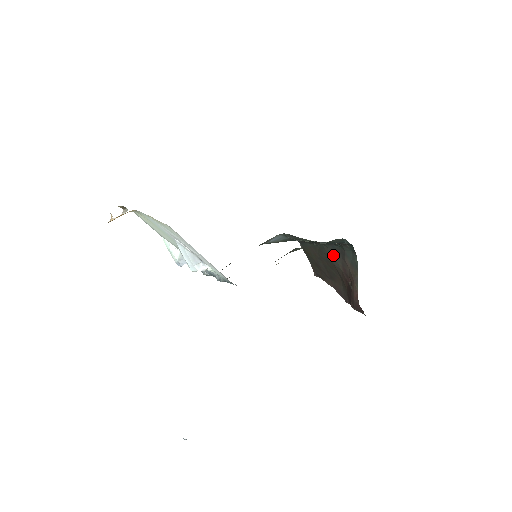
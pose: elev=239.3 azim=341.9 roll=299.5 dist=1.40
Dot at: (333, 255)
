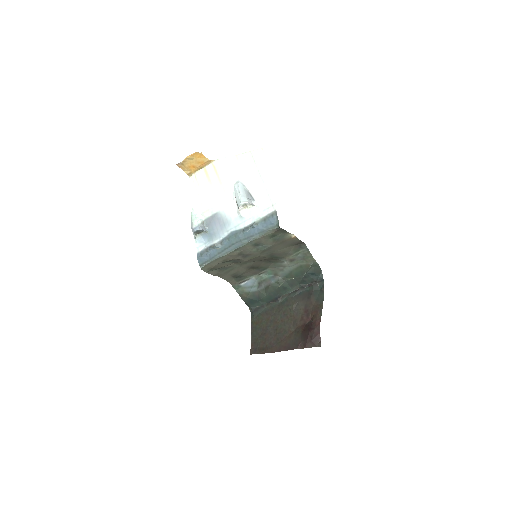
Dot at: (297, 301)
